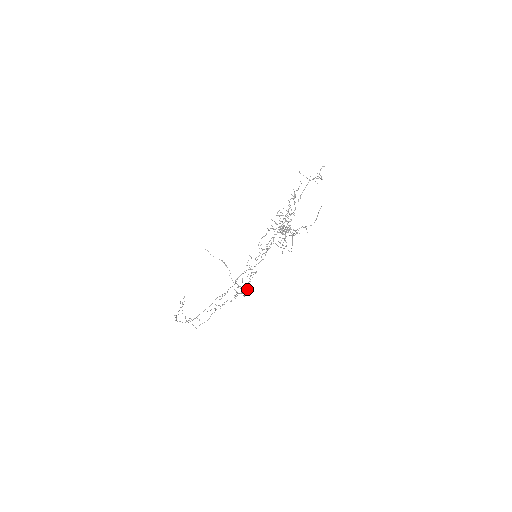
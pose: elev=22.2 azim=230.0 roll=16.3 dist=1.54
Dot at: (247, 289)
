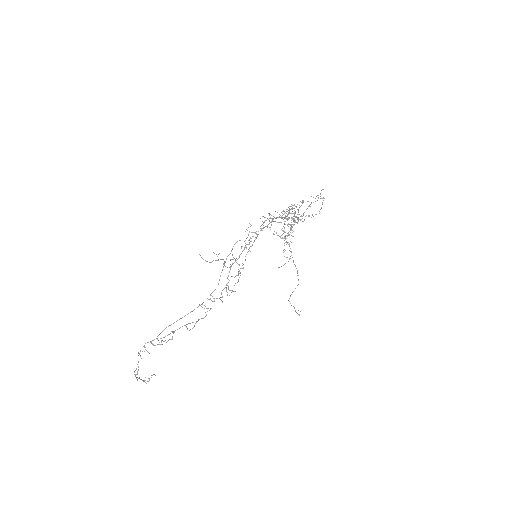
Dot at: occluded
